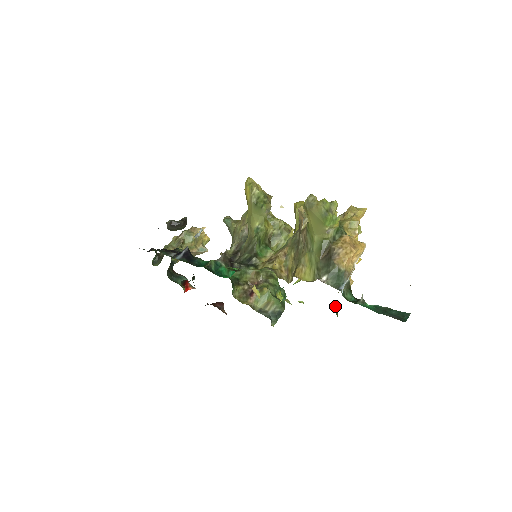
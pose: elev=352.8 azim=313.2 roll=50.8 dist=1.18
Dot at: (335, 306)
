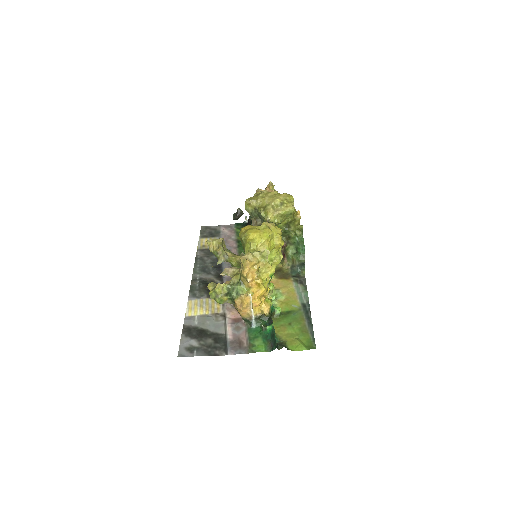
Dot at: (276, 310)
